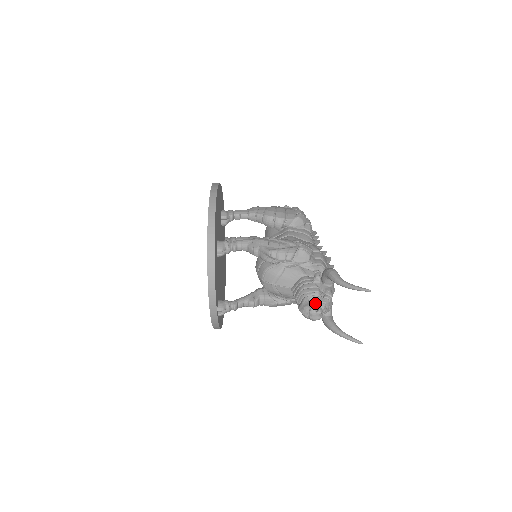
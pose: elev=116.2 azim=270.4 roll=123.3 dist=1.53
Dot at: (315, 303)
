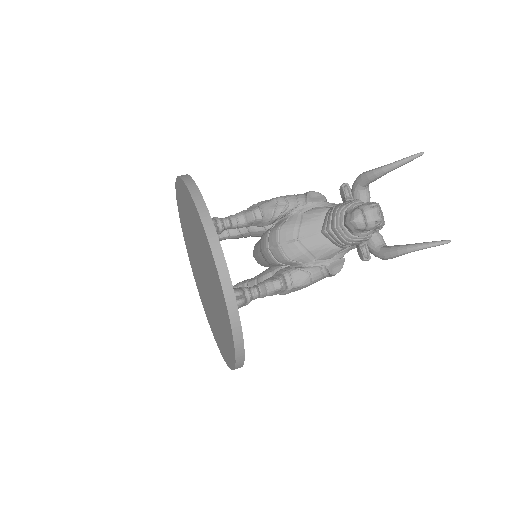
Dot at: (364, 204)
